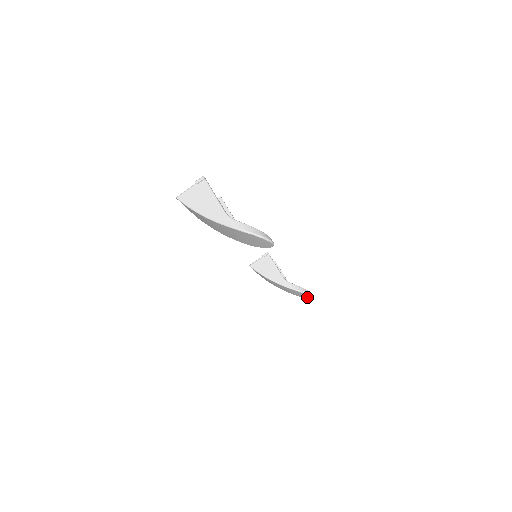
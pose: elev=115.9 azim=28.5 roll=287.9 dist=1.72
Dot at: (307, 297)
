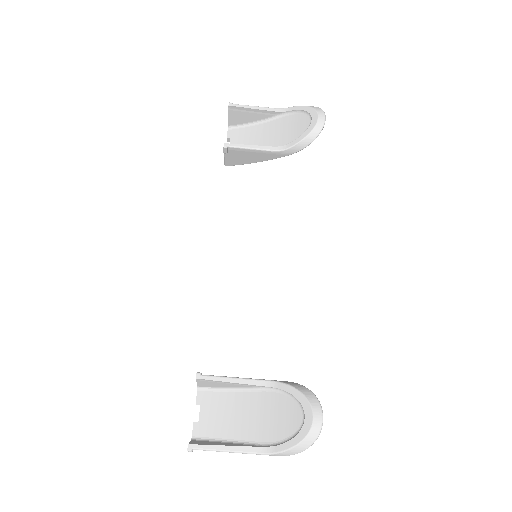
Dot at: occluded
